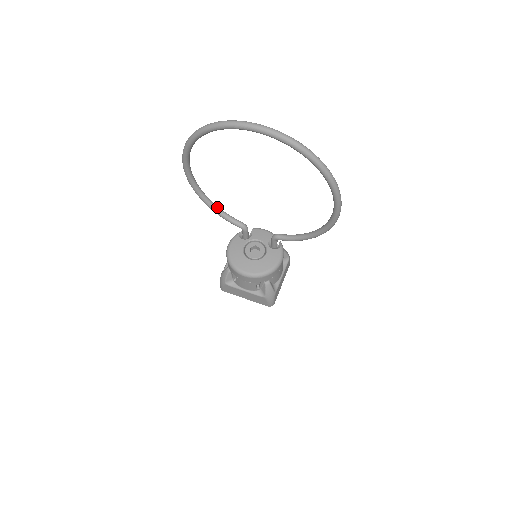
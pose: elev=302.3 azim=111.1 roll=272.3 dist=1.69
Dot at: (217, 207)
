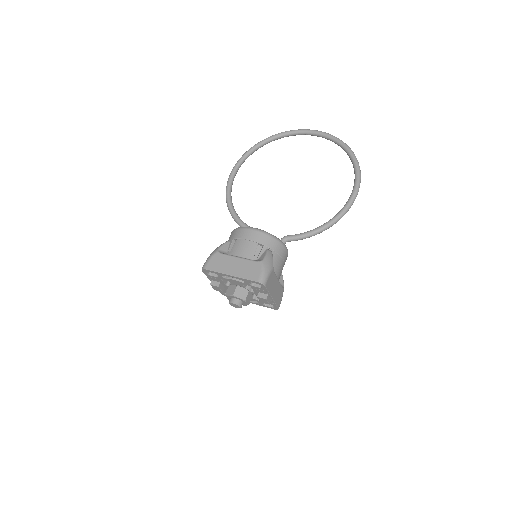
Dot at: (237, 214)
